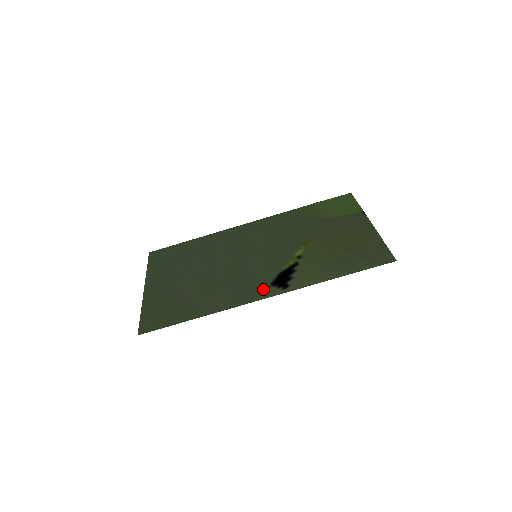
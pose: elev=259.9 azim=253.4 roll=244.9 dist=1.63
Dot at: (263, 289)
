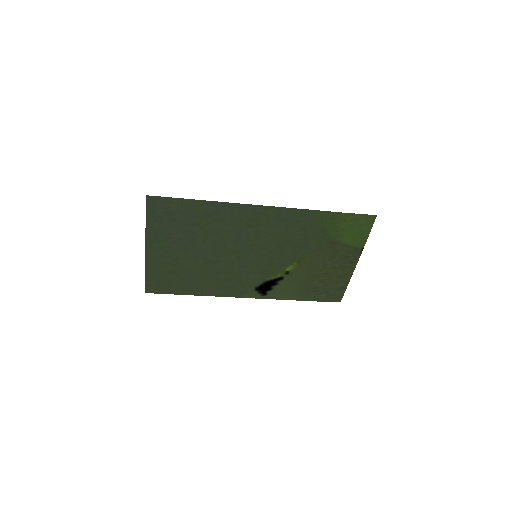
Dot at: (248, 291)
